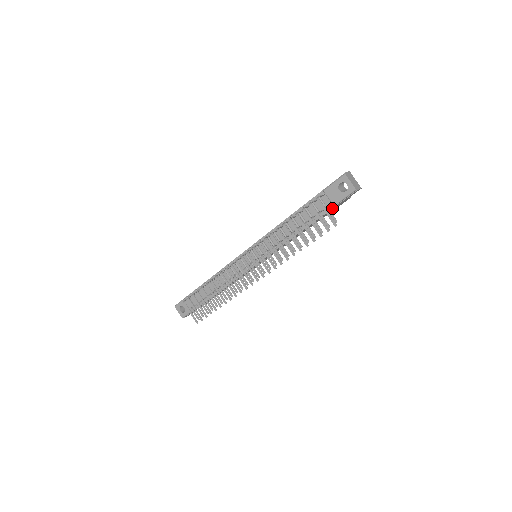
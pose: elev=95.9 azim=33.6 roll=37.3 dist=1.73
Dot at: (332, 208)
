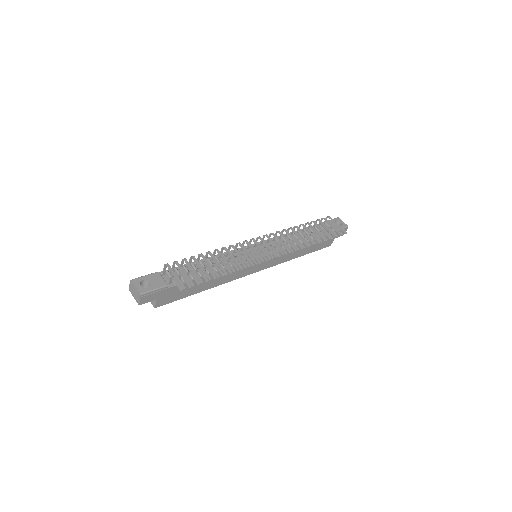
Dot at: occluded
